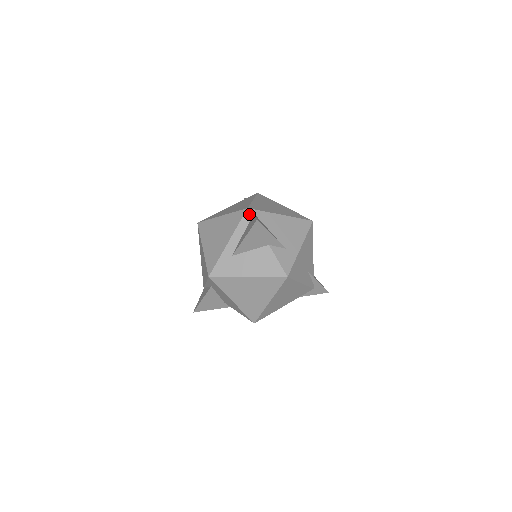
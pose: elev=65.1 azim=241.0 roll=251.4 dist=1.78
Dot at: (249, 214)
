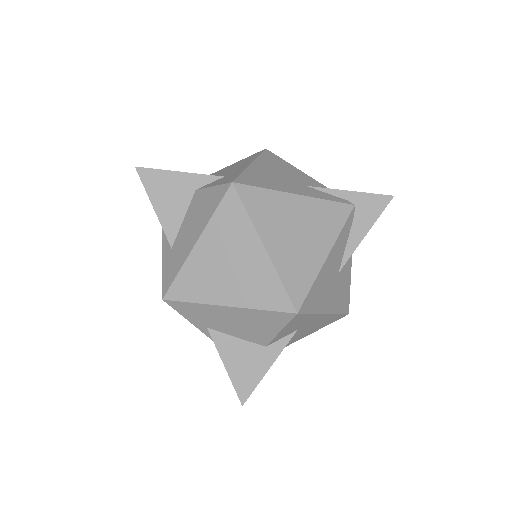
Dot at: occluded
